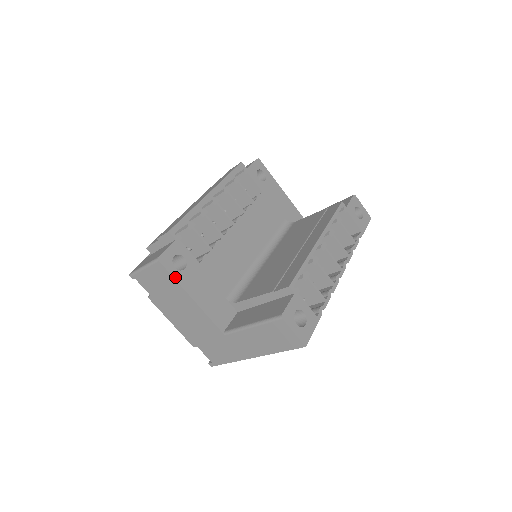
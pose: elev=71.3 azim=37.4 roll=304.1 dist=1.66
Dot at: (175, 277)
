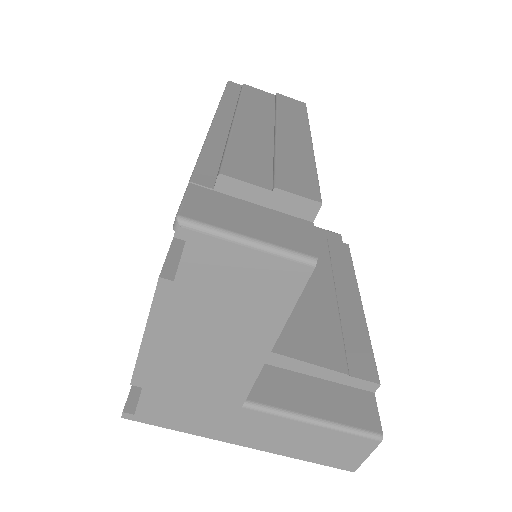
Dot at: (295, 302)
